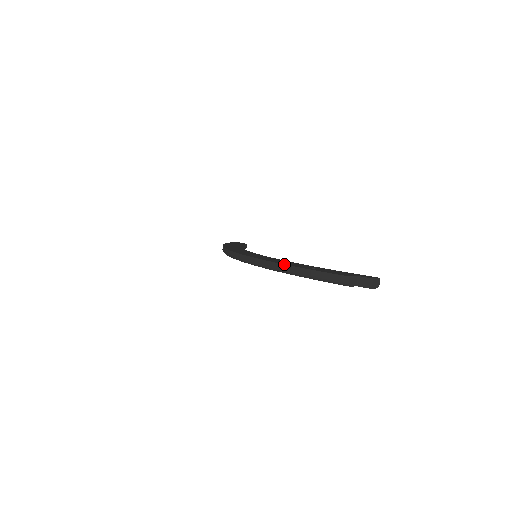
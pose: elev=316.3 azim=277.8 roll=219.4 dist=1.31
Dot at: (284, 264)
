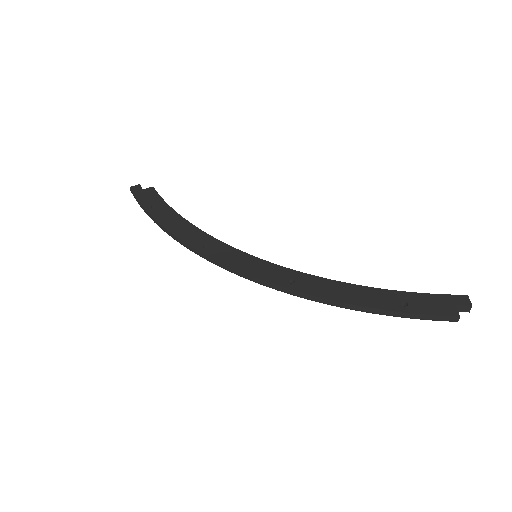
Dot at: (368, 308)
